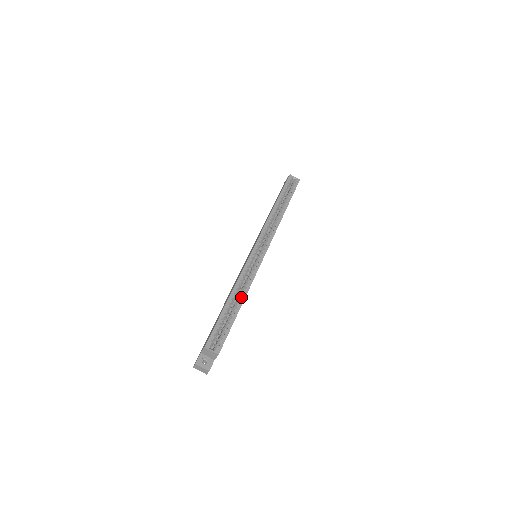
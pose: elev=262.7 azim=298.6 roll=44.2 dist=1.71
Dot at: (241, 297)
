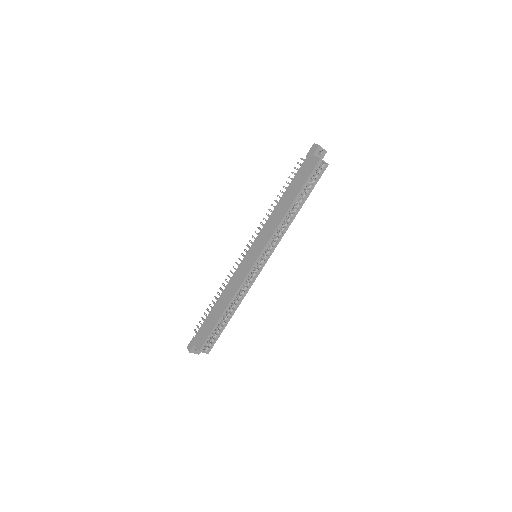
Dot at: (234, 307)
